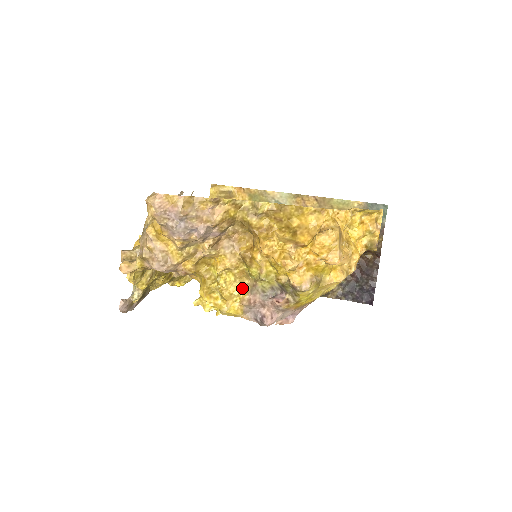
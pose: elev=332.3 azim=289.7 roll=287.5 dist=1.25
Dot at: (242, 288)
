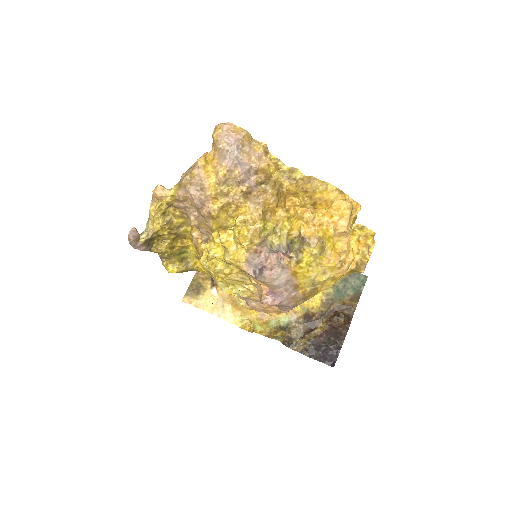
Dot at: (252, 242)
